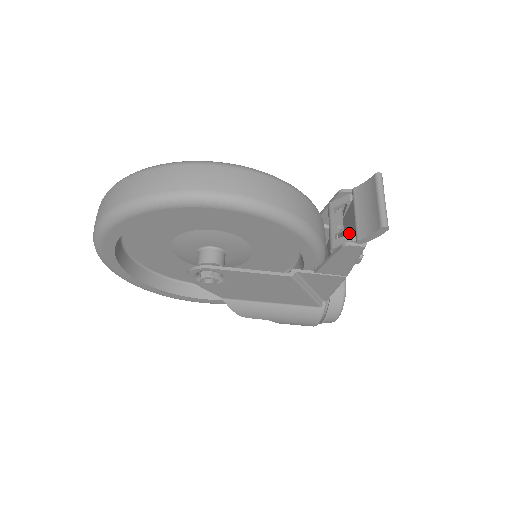
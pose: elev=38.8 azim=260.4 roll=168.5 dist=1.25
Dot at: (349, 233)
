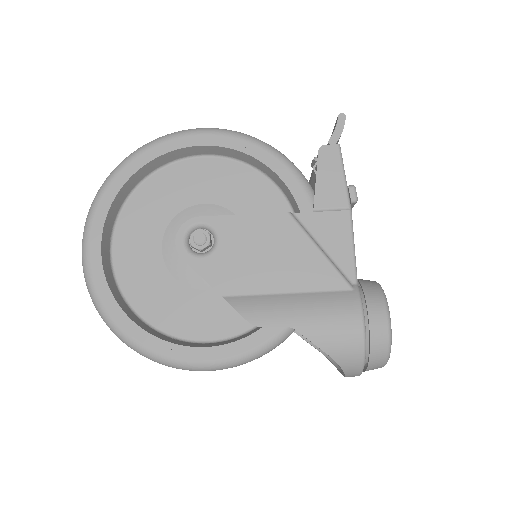
Dot at: occluded
